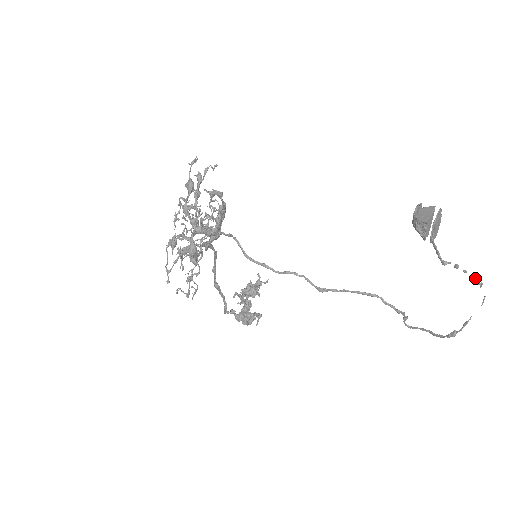
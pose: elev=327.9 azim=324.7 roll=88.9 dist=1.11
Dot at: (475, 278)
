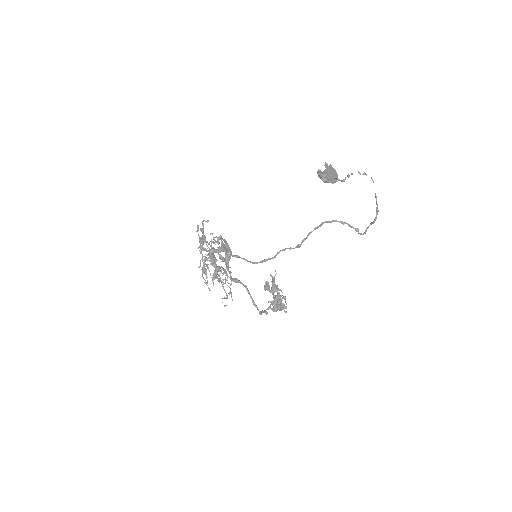
Dot at: (358, 172)
